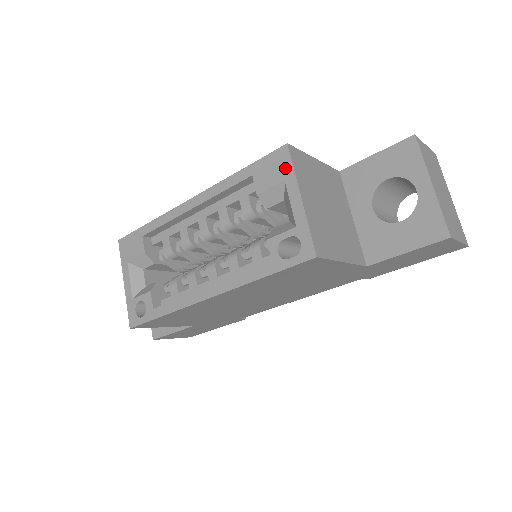
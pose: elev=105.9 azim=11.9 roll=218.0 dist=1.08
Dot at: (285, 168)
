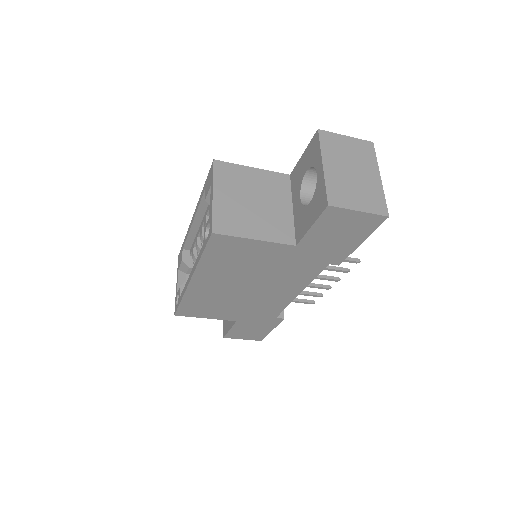
Dot at: (211, 177)
